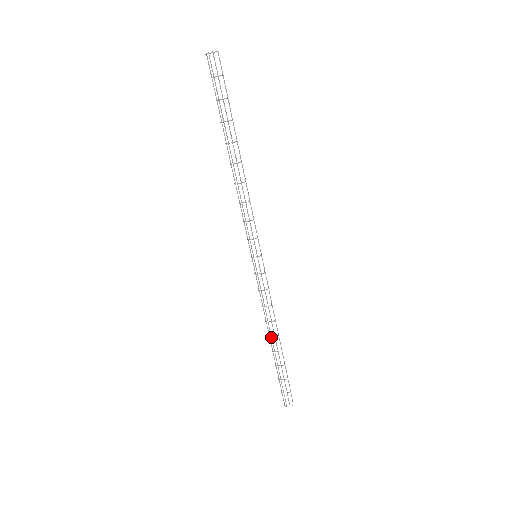
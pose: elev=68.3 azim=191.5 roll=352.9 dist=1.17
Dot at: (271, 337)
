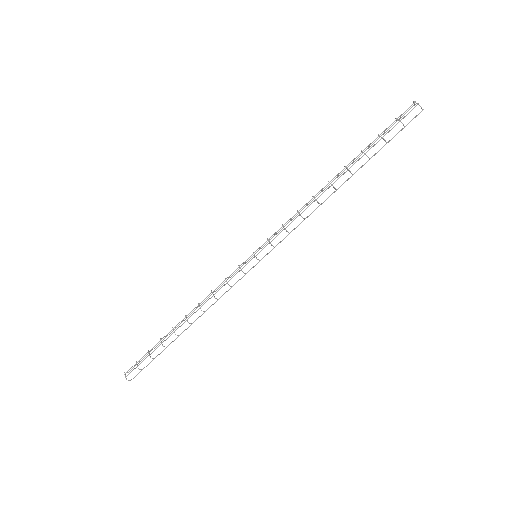
Dot at: (186, 316)
